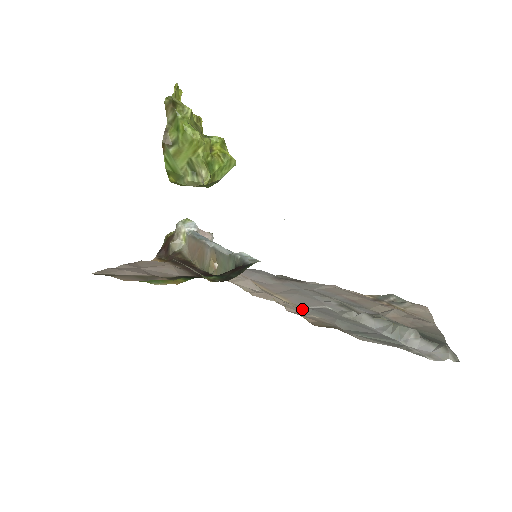
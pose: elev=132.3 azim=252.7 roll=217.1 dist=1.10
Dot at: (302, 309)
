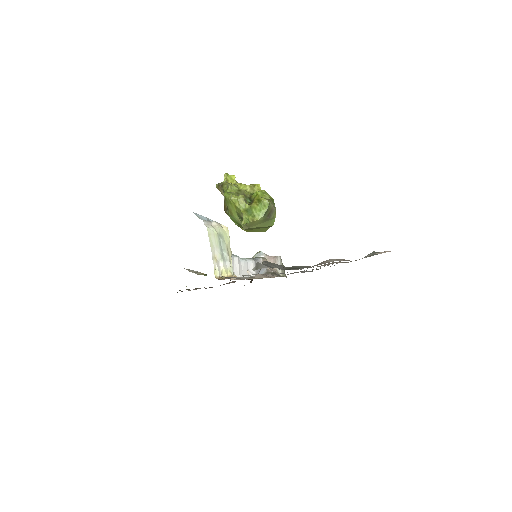
Dot at: occluded
